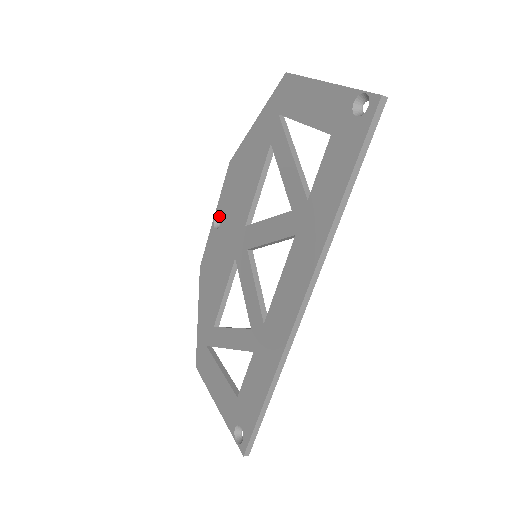
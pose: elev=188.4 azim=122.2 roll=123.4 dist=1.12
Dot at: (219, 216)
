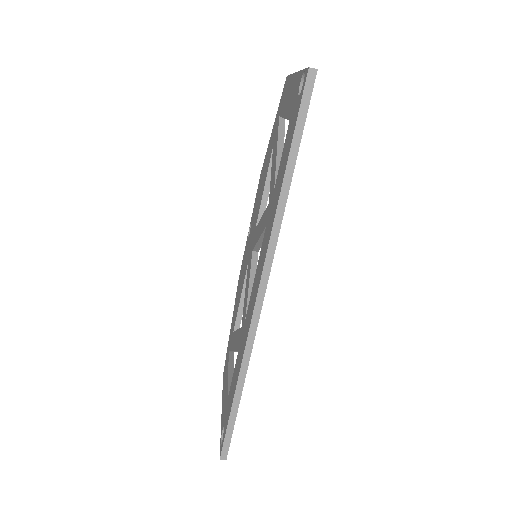
Dot at: occluded
